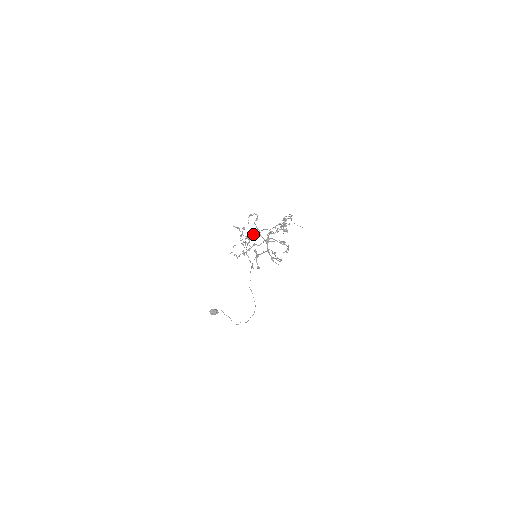
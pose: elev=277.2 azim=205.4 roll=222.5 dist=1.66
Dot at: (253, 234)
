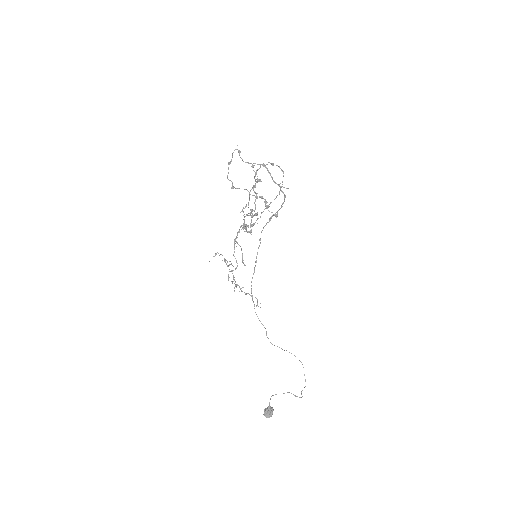
Dot at: (234, 244)
